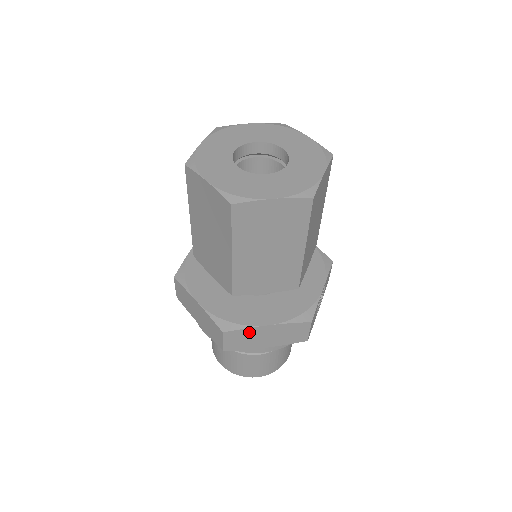
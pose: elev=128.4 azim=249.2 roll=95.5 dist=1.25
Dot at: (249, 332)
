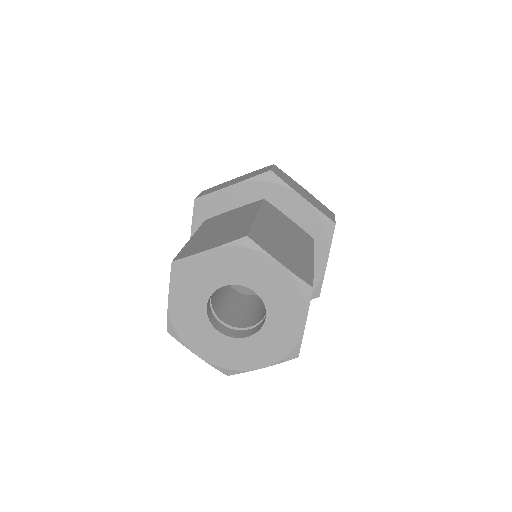
Dot at: occluded
